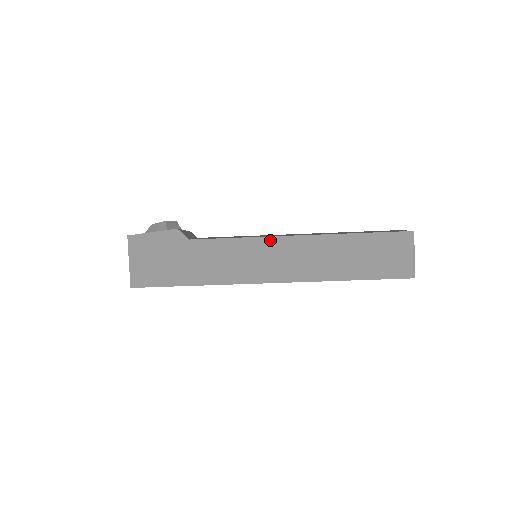
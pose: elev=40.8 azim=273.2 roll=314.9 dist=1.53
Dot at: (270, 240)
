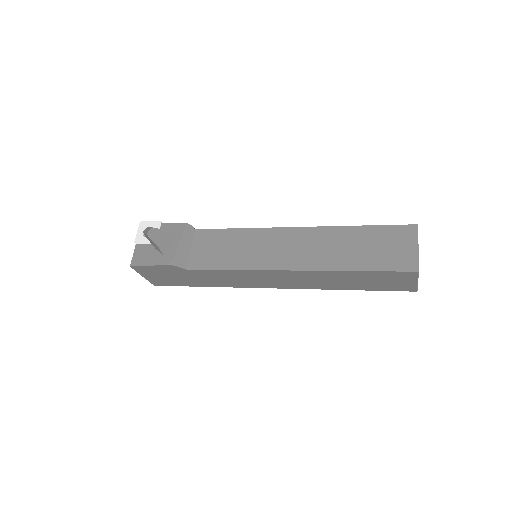
Dot at: (263, 272)
